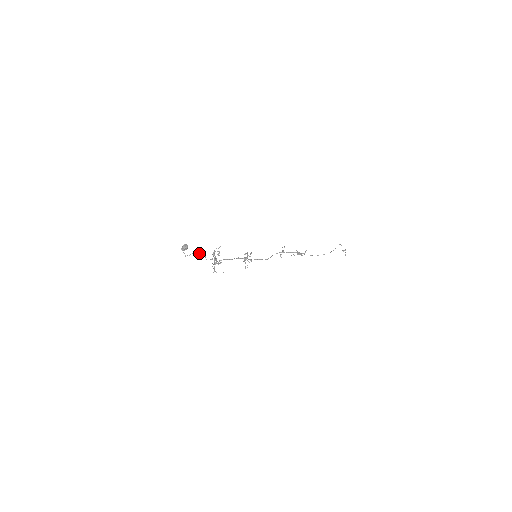
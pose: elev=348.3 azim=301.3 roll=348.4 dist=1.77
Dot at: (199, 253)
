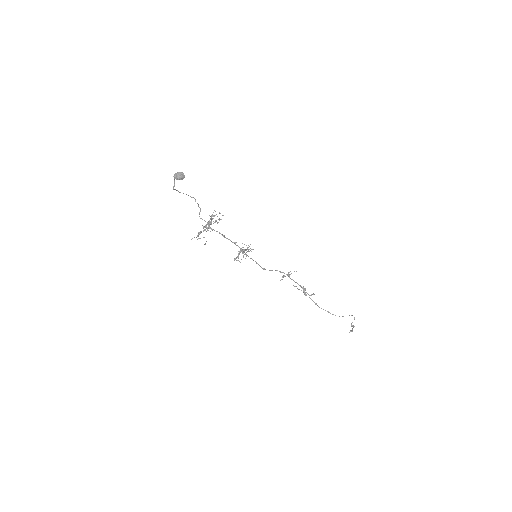
Dot at: (195, 201)
